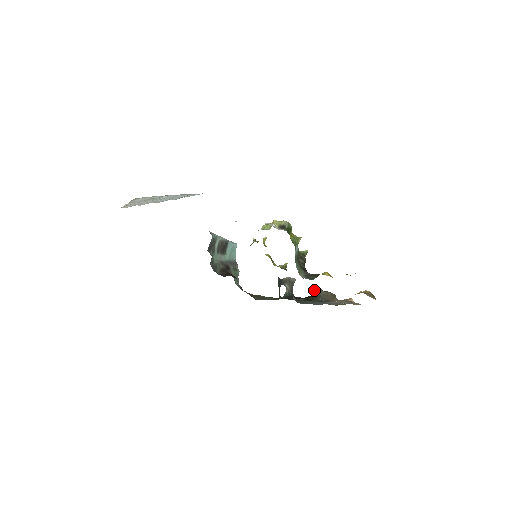
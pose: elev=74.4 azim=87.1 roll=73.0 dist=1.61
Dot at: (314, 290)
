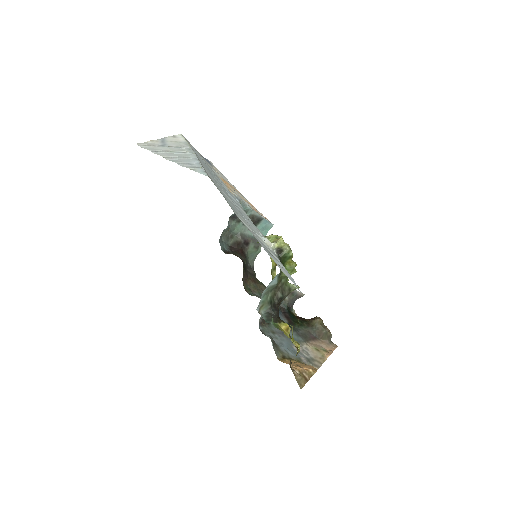
Dot at: (314, 317)
